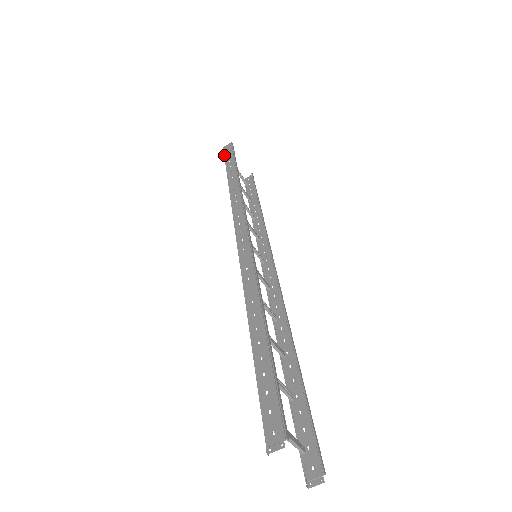
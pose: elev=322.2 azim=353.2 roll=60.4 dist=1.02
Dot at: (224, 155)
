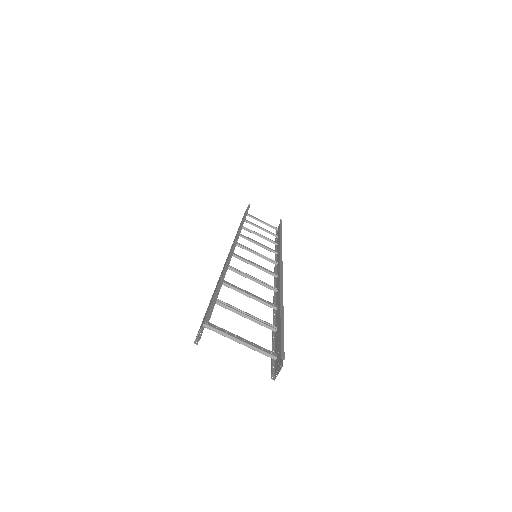
Dot at: occluded
